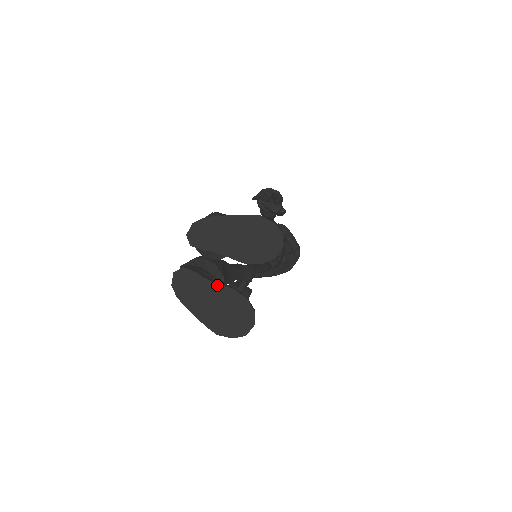
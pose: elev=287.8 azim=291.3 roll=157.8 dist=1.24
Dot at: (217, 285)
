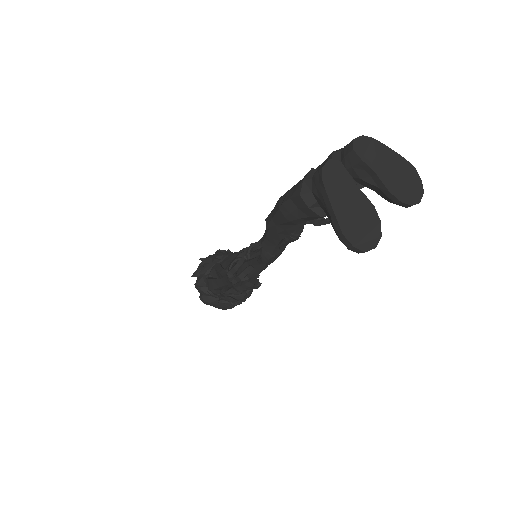
Dot at: (362, 194)
